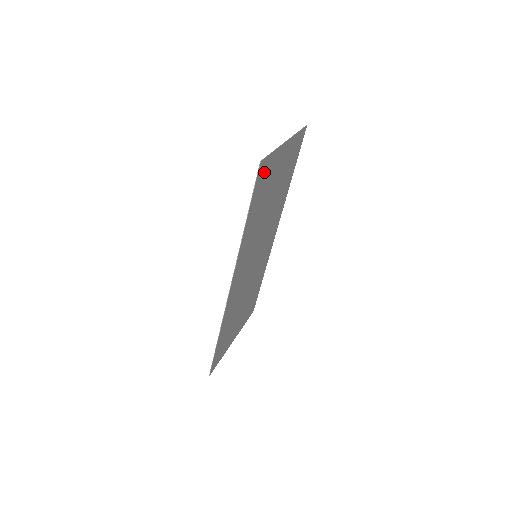
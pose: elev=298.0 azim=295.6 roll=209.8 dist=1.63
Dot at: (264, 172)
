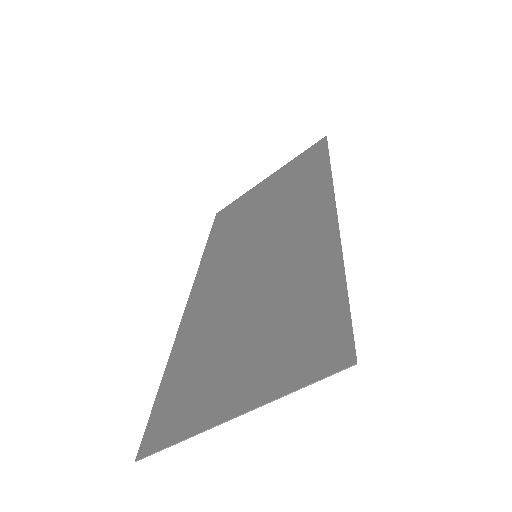
Dot at: (167, 423)
